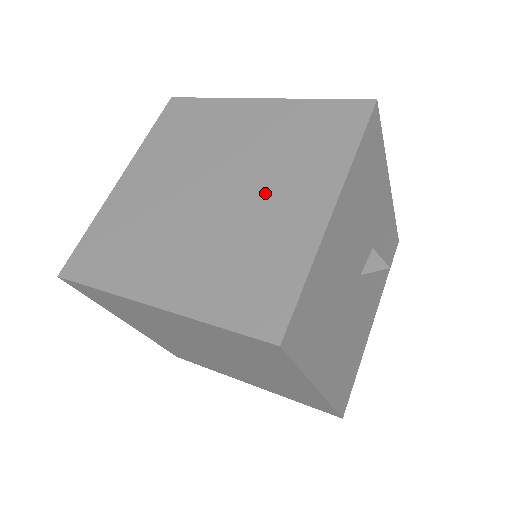
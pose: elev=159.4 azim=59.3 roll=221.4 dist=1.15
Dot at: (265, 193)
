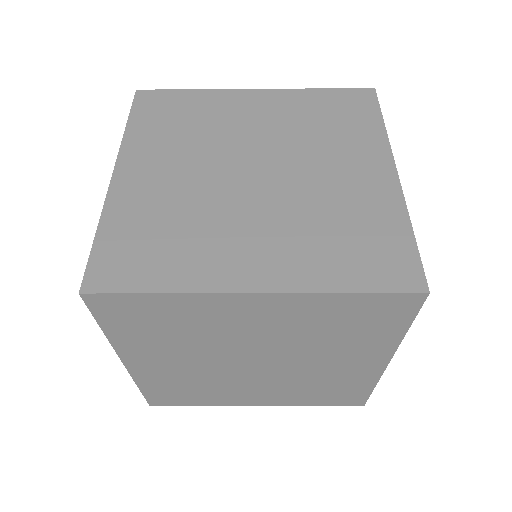
Dot at: (319, 167)
